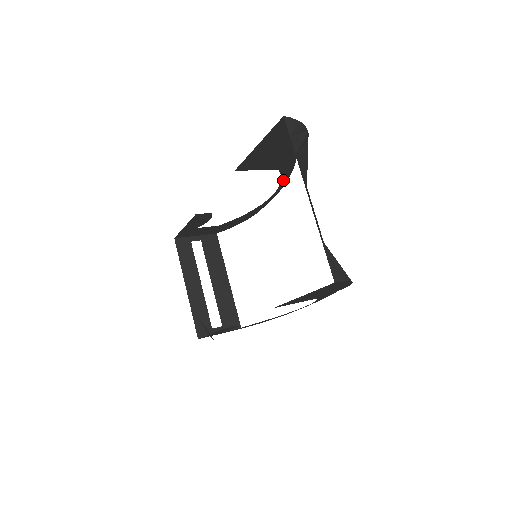
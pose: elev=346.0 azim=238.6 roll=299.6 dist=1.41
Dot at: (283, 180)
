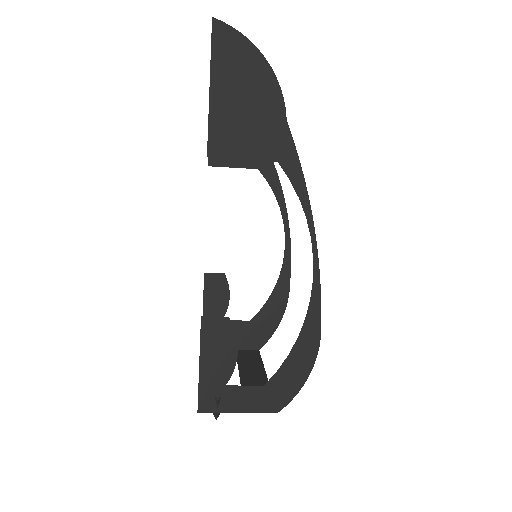
Dot at: (278, 197)
